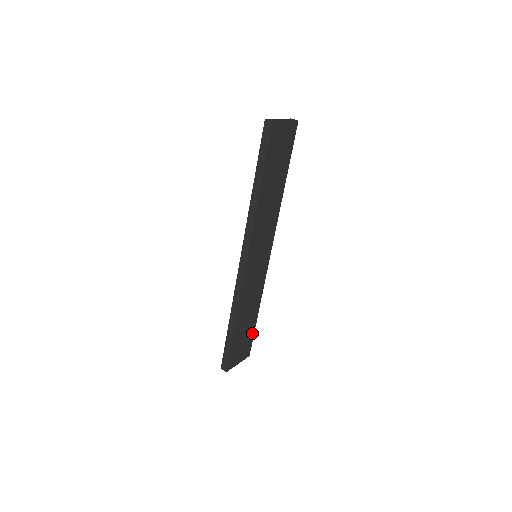
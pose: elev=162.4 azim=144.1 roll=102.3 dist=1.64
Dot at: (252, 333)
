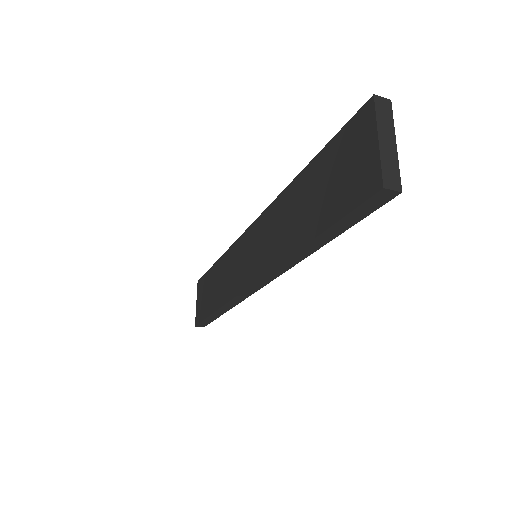
Dot at: occluded
